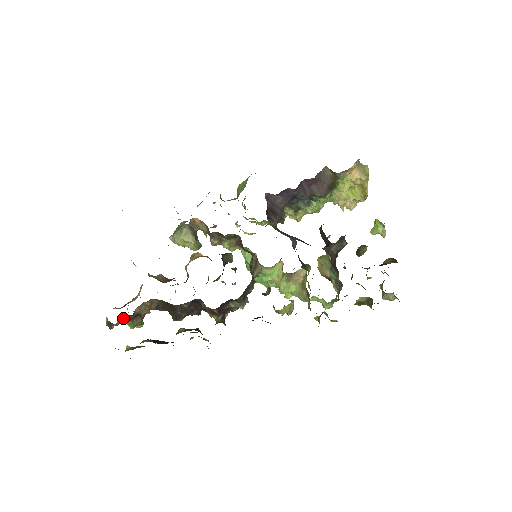
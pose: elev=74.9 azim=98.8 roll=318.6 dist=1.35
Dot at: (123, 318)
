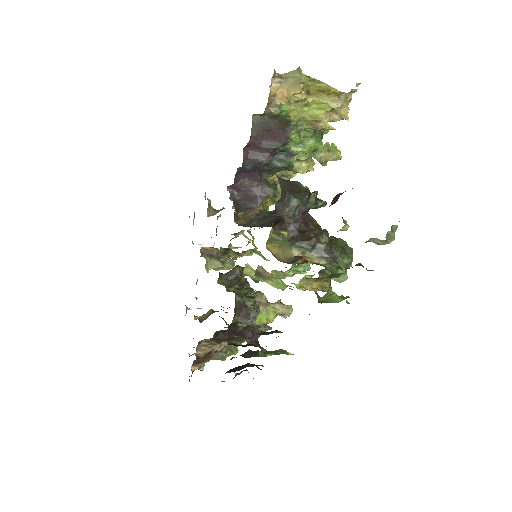
Dot at: (197, 362)
